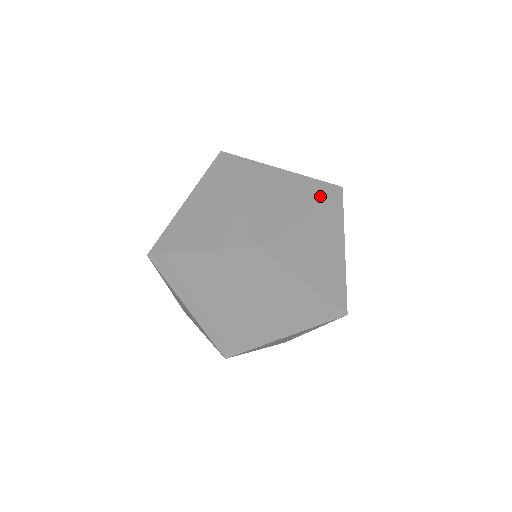
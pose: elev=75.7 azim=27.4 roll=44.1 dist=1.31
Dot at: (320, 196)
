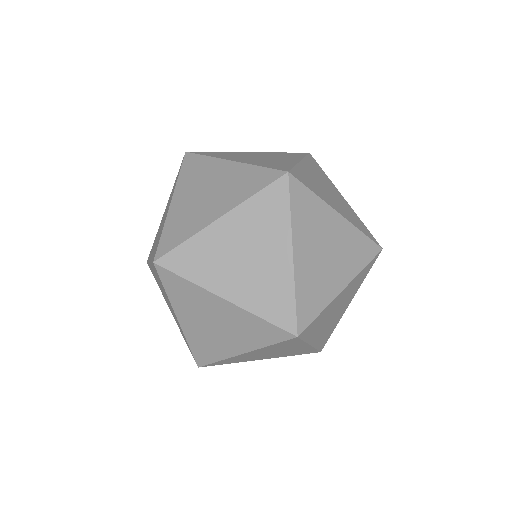
Dot at: (299, 156)
